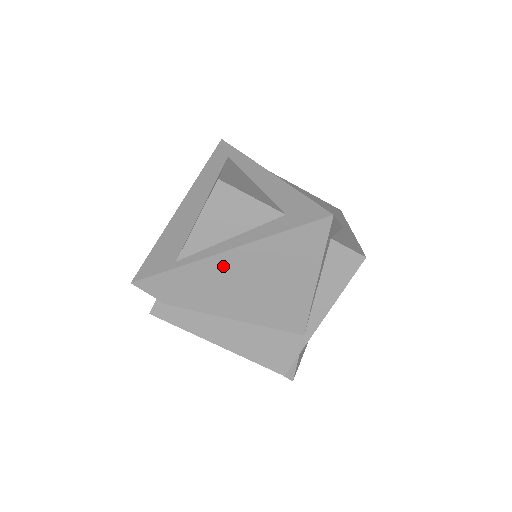
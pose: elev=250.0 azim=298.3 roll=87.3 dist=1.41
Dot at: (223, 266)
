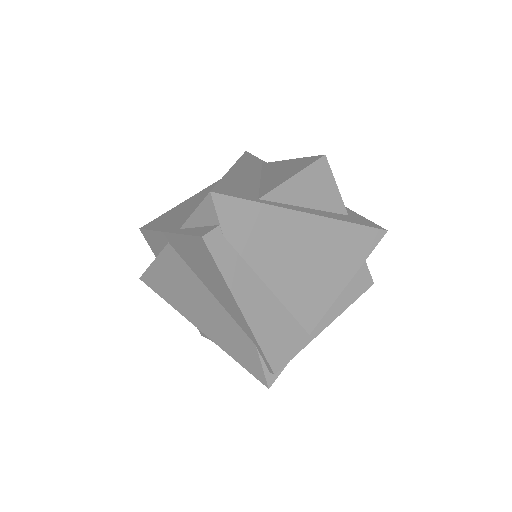
Dot at: (298, 226)
